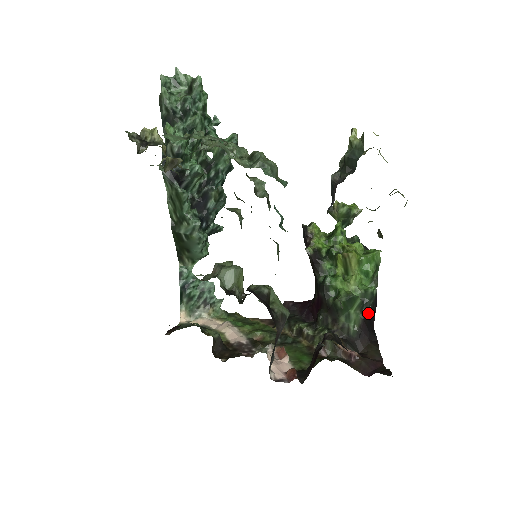
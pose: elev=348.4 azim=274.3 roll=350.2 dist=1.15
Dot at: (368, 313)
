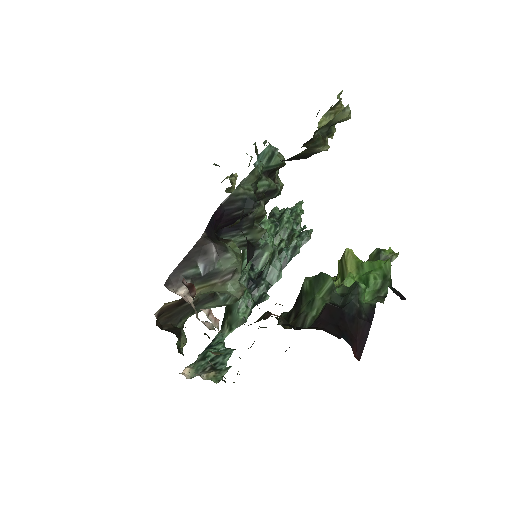
Dot at: (343, 307)
